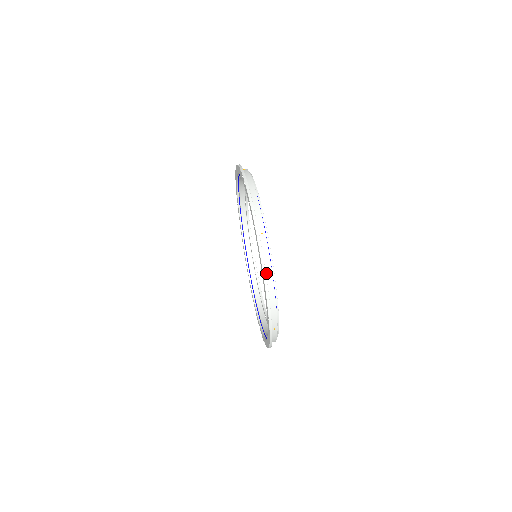
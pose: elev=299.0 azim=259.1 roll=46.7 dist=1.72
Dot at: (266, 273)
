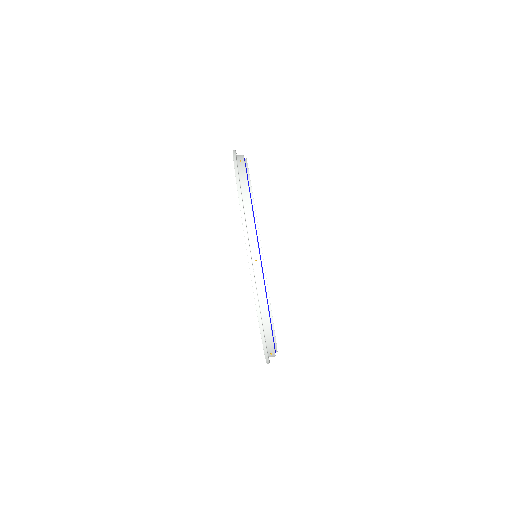
Dot at: occluded
